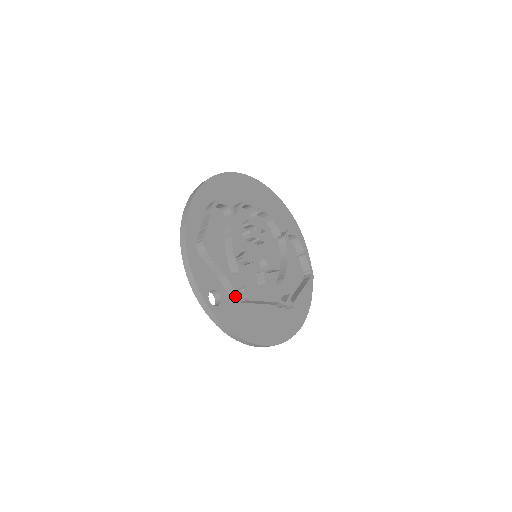
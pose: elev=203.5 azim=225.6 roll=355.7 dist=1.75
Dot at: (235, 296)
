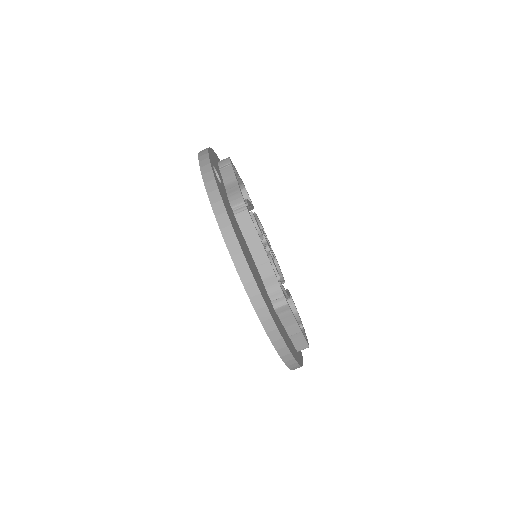
Dot at: (236, 200)
